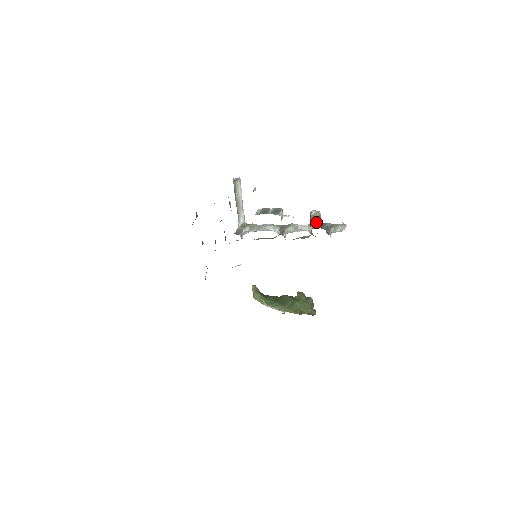
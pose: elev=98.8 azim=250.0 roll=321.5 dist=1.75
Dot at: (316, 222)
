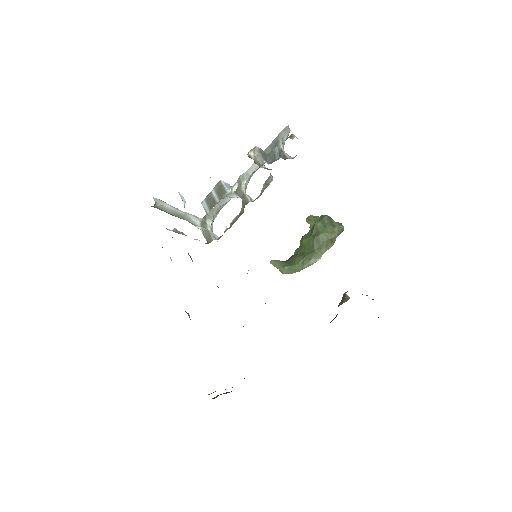
Dot at: occluded
